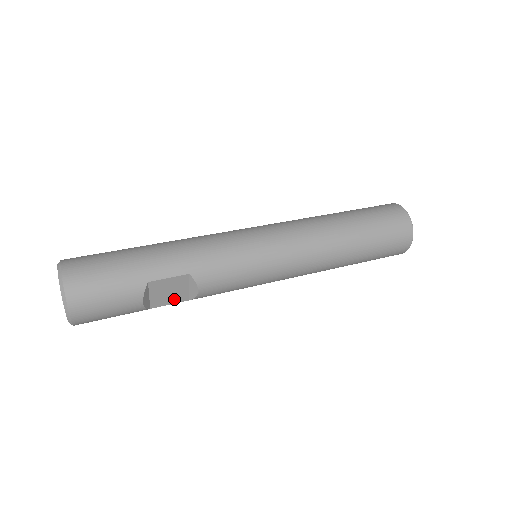
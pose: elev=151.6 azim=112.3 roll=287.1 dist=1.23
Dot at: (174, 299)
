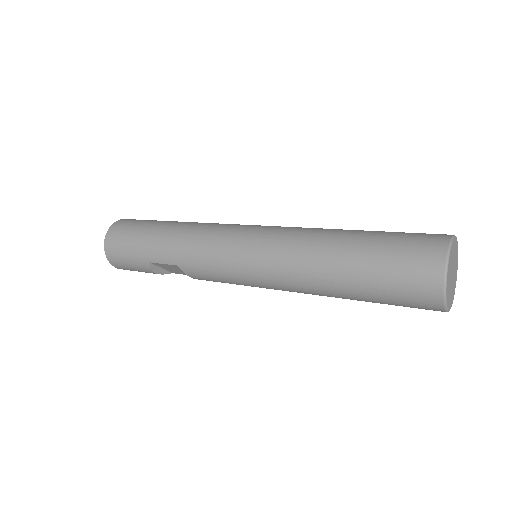
Dot at: occluded
